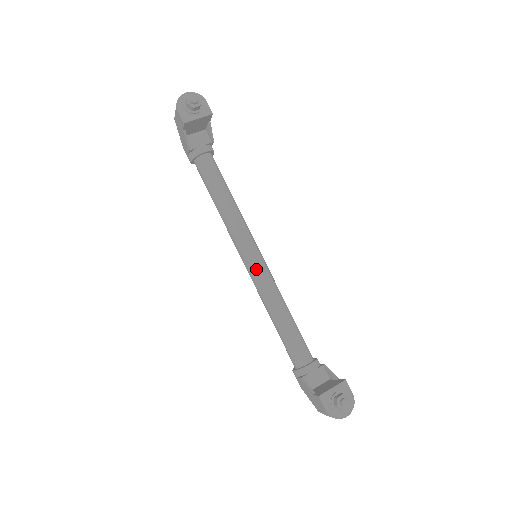
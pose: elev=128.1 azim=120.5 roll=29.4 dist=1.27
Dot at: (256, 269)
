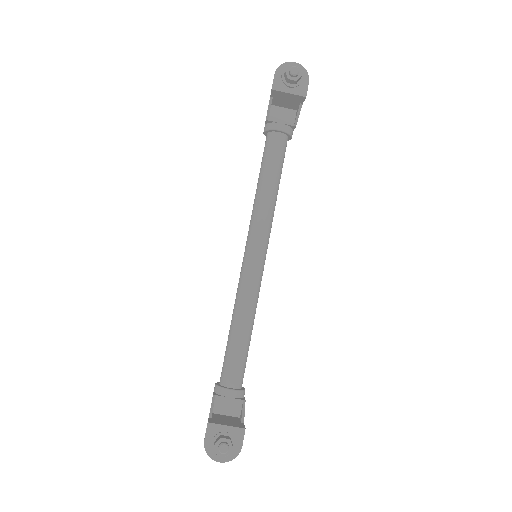
Dot at: (248, 268)
